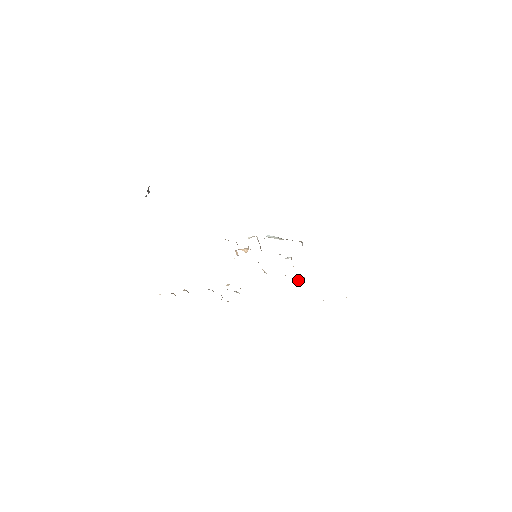
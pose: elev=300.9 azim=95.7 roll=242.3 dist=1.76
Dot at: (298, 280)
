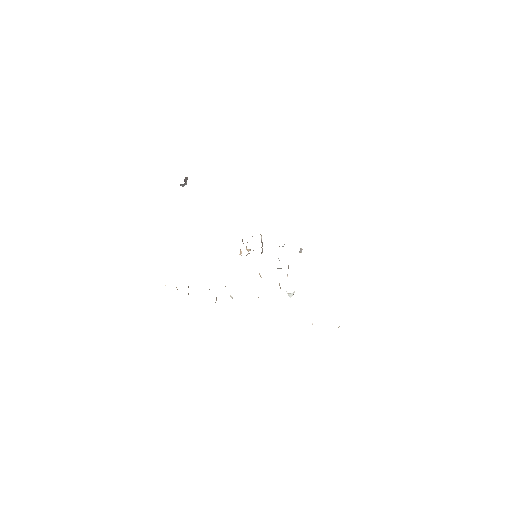
Dot at: (291, 293)
